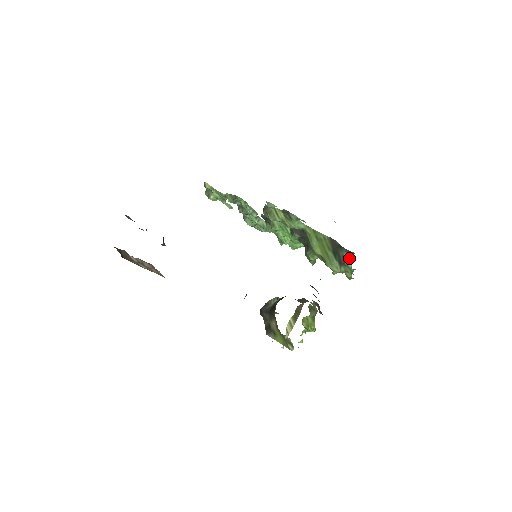
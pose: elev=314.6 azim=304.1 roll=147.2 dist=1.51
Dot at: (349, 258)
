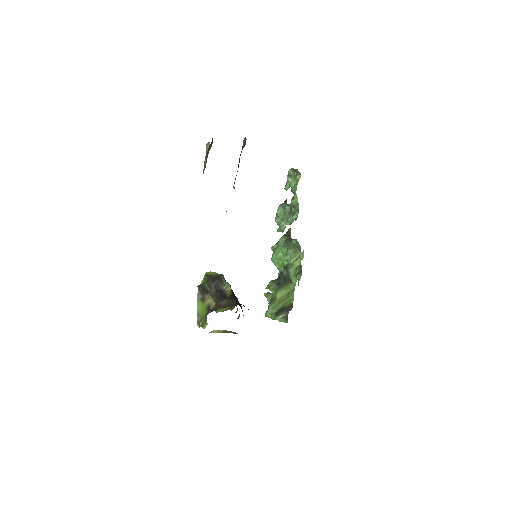
Dot at: (282, 319)
